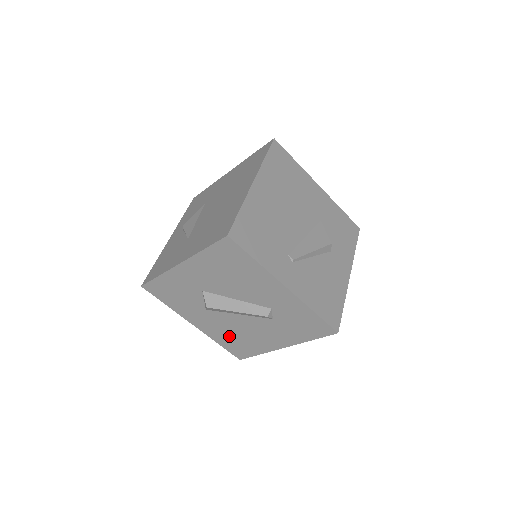
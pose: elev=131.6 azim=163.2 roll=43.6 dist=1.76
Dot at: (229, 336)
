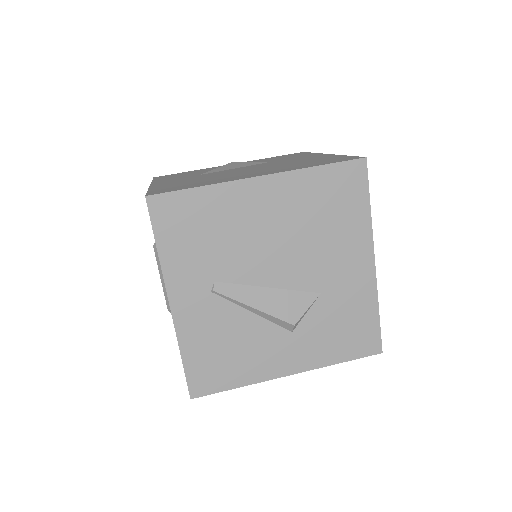
Dot at: occluded
